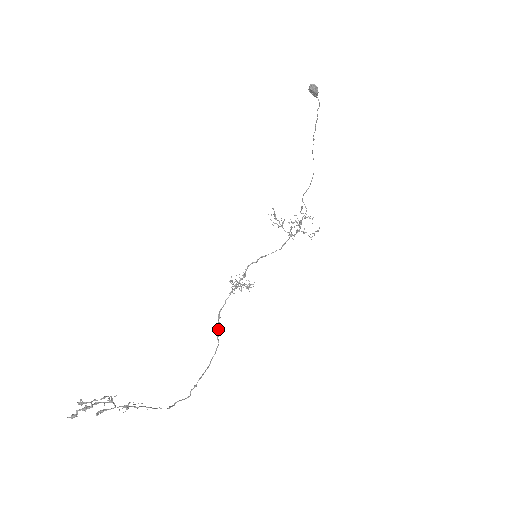
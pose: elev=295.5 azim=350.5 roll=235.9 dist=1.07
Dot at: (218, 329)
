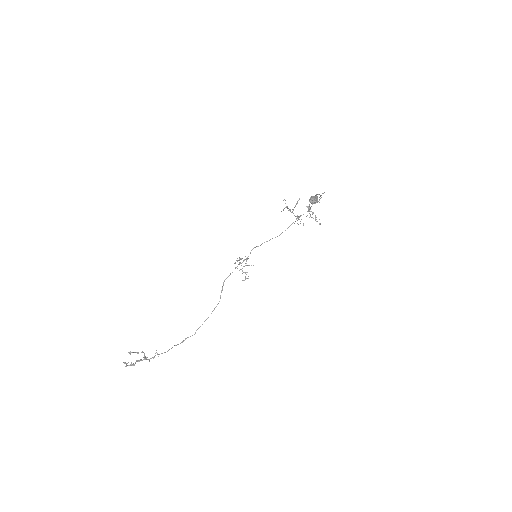
Dot at: (221, 292)
